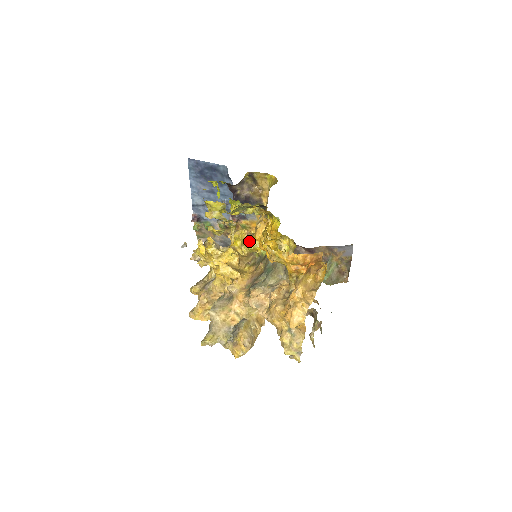
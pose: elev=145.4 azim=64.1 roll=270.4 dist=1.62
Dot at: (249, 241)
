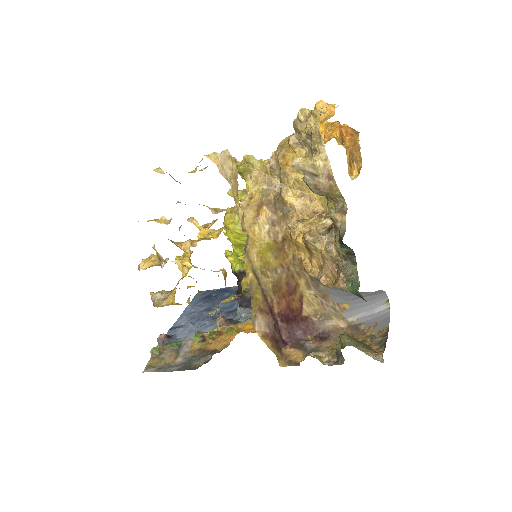
Dot at: (242, 296)
